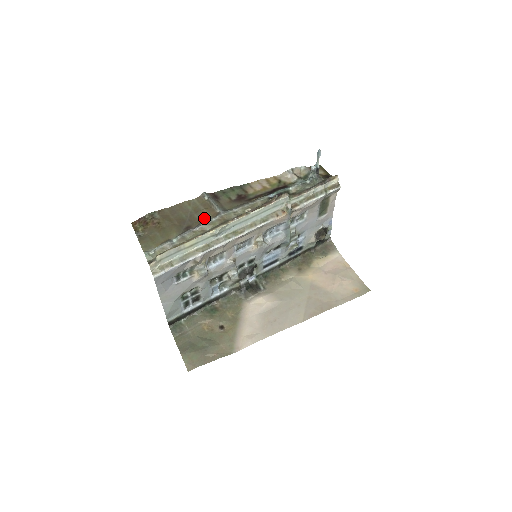
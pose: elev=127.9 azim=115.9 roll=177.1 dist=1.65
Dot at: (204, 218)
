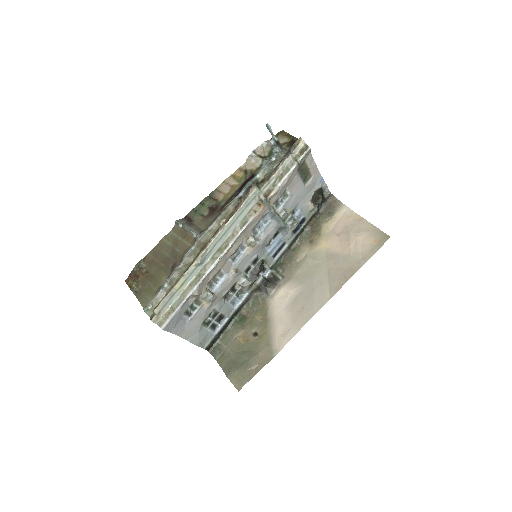
Dot at: (185, 249)
